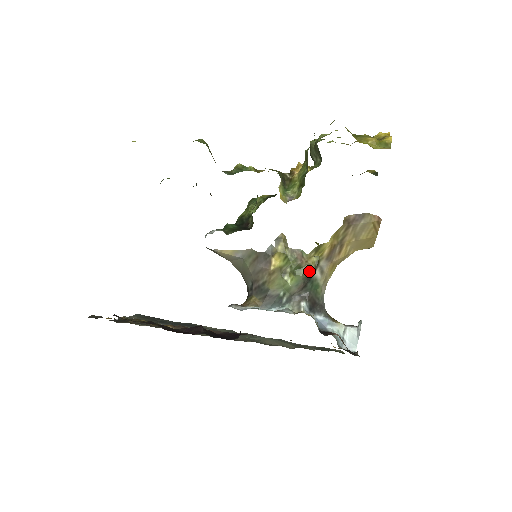
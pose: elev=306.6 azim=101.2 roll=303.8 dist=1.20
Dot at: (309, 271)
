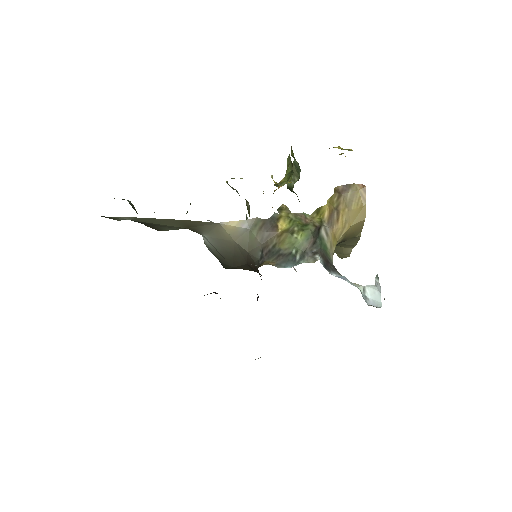
Dot at: (316, 227)
